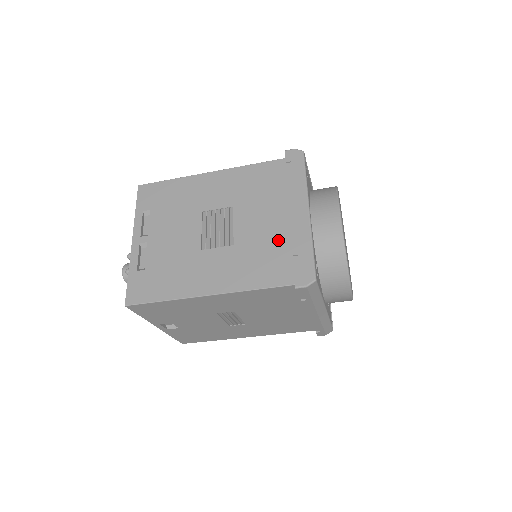
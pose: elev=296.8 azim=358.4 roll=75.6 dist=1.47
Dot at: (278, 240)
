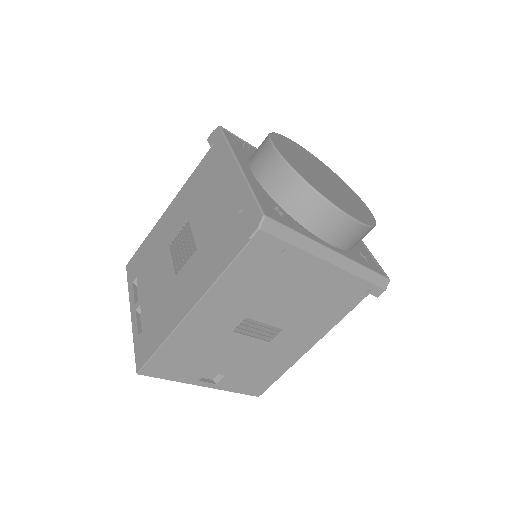
Dot at: (227, 212)
